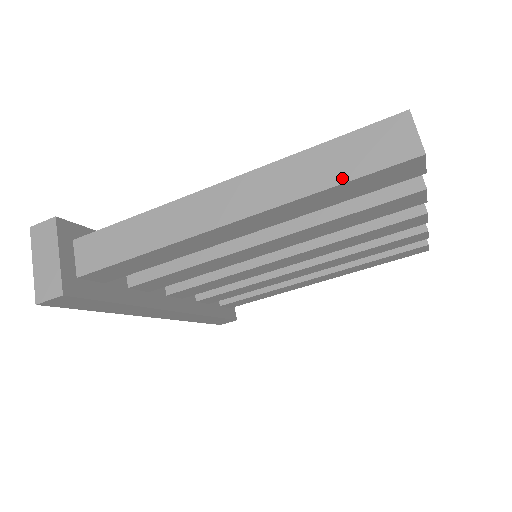
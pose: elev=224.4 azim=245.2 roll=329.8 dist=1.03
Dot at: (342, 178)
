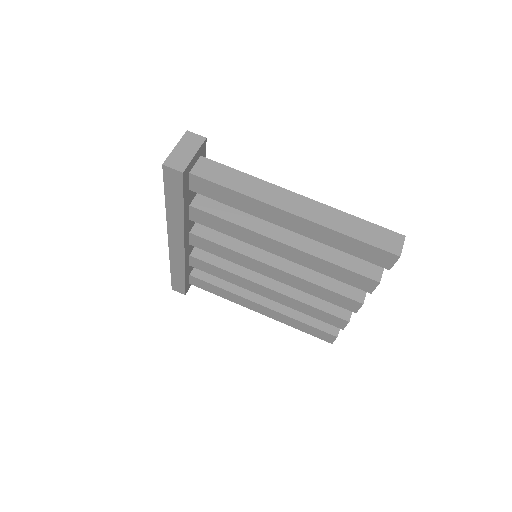
Dot at: (359, 238)
